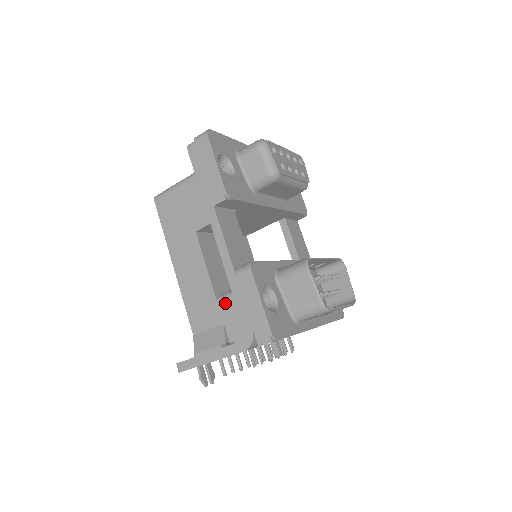
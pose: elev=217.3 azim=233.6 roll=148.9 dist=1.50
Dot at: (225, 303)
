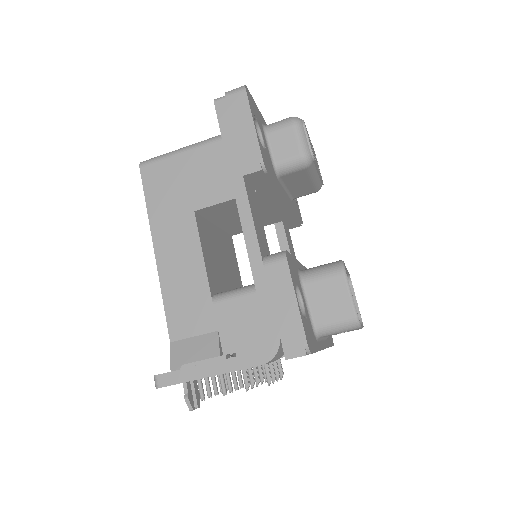
Dot at: (224, 304)
